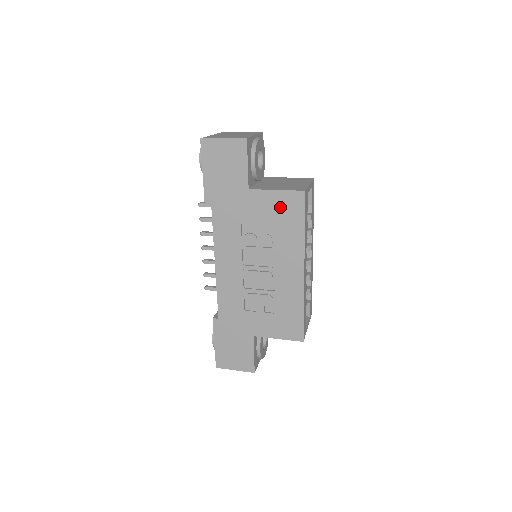
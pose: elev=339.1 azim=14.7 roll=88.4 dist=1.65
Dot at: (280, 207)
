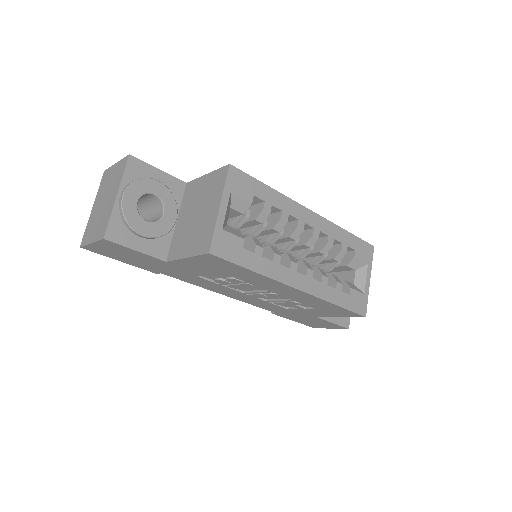
Dot at: (209, 265)
